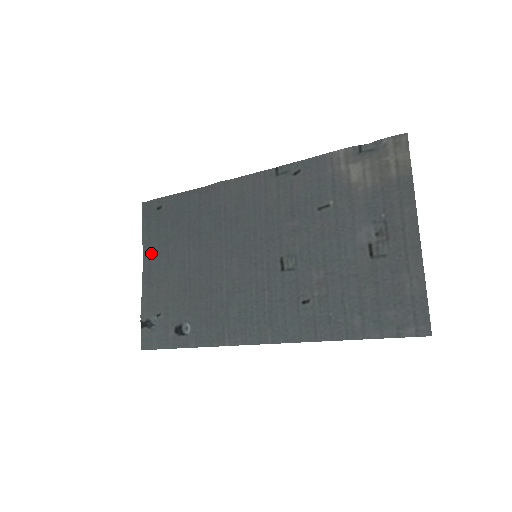
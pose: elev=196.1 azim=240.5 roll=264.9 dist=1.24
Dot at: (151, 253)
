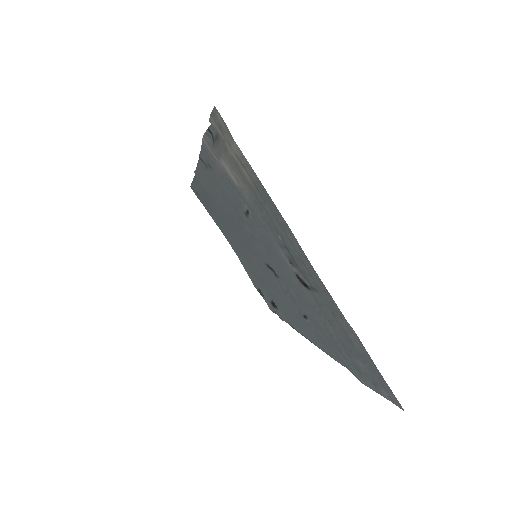
Dot at: occluded
